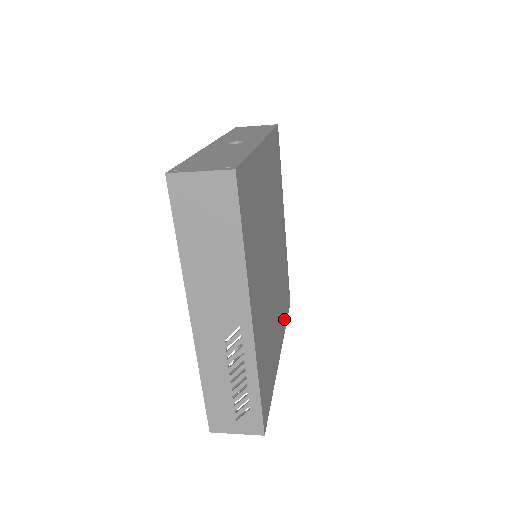
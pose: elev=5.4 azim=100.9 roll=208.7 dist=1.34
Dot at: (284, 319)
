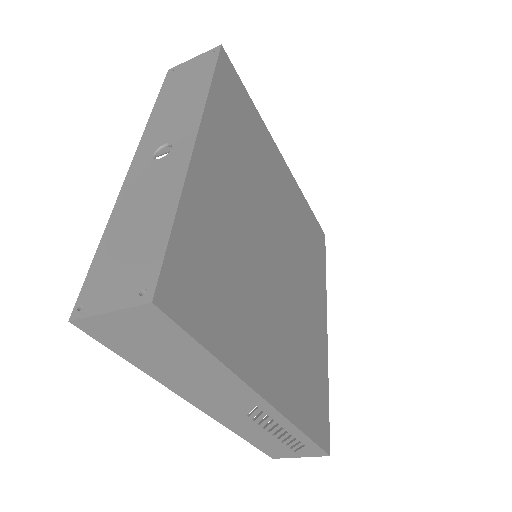
Dot at: (321, 274)
